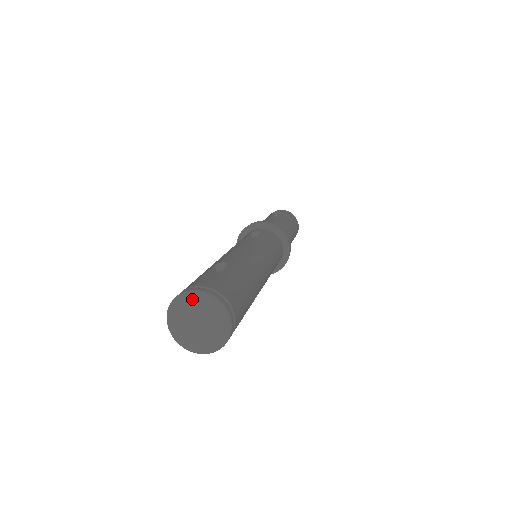
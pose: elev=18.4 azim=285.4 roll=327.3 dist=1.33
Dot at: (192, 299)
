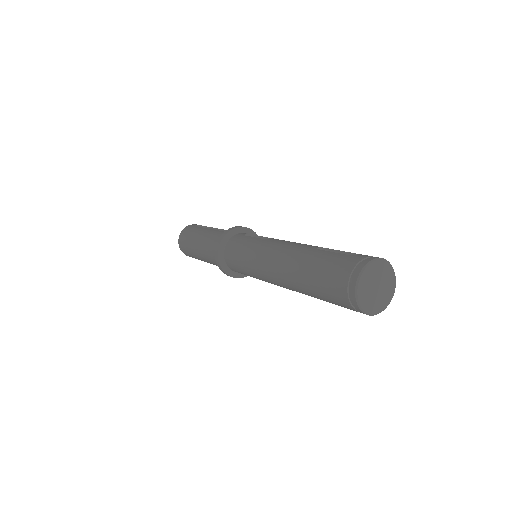
Dot at: (378, 265)
